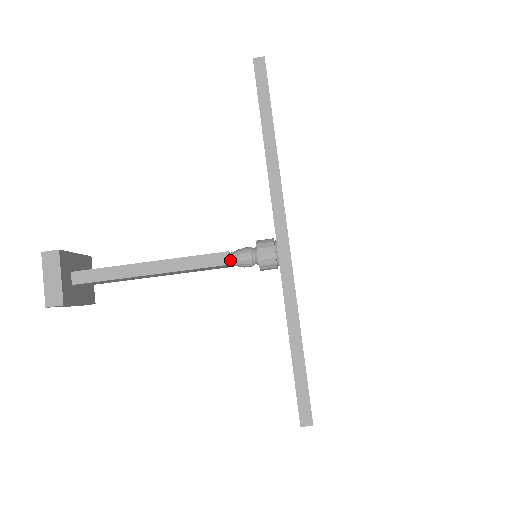
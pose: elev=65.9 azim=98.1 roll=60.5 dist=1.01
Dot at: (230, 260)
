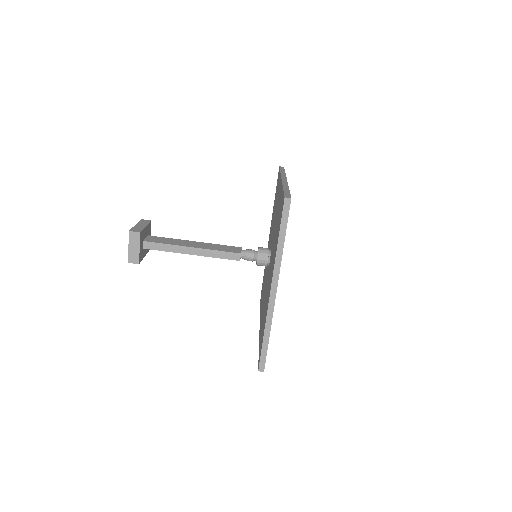
Dot at: (240, 257)
